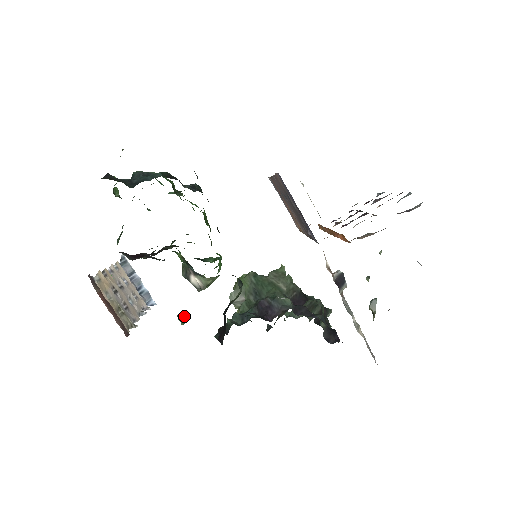
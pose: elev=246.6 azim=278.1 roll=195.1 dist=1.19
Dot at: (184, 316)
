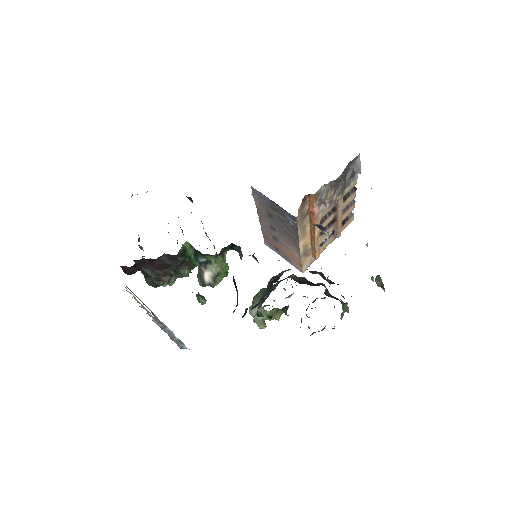
Dot at: (202, 296)
